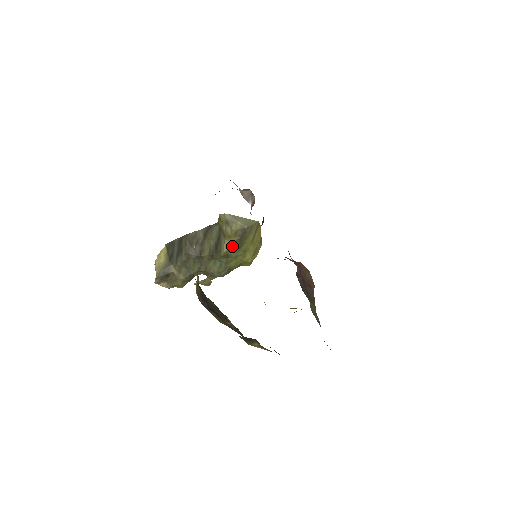
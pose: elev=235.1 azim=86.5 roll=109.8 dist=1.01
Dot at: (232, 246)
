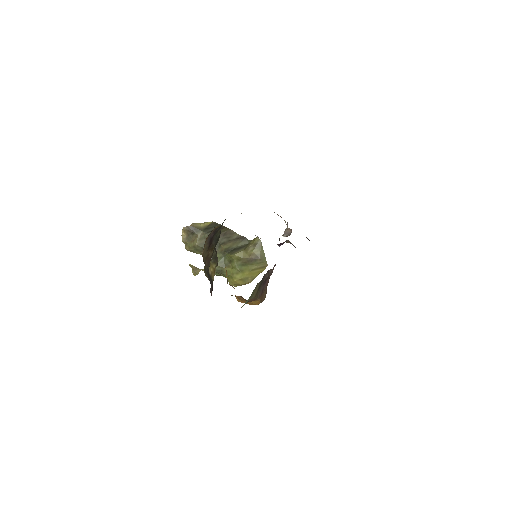
Dot at: (241, 258)
